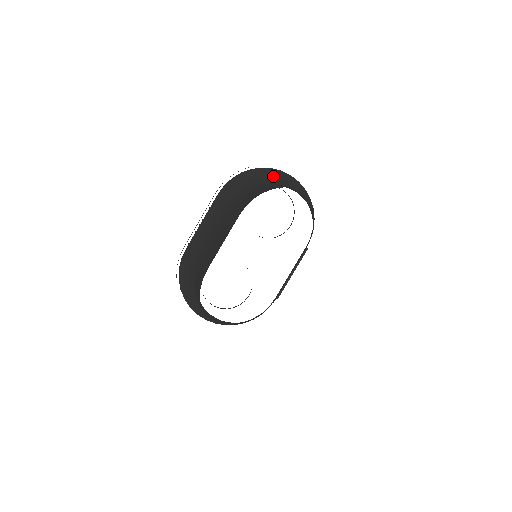
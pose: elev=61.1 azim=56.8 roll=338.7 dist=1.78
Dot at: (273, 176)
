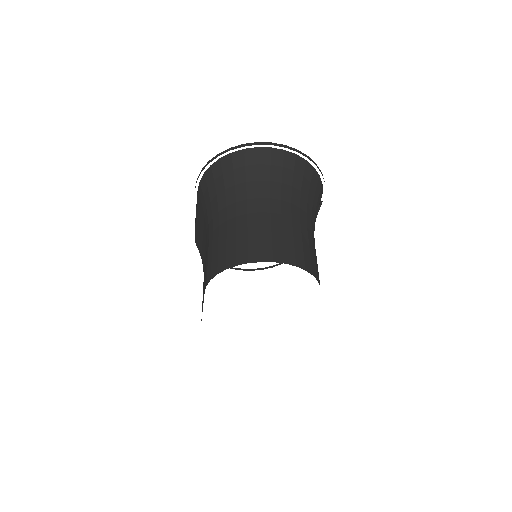
Dot at: (245, 171)
